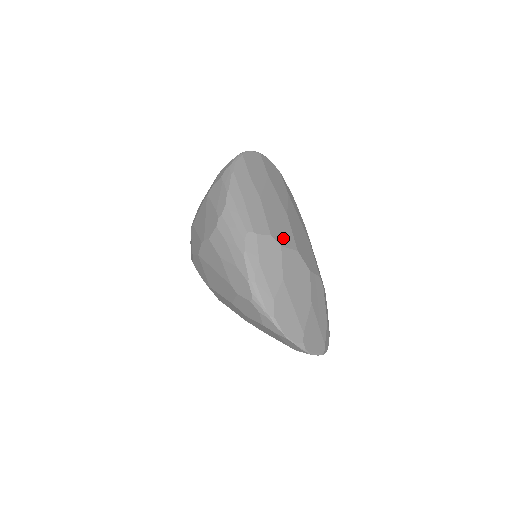
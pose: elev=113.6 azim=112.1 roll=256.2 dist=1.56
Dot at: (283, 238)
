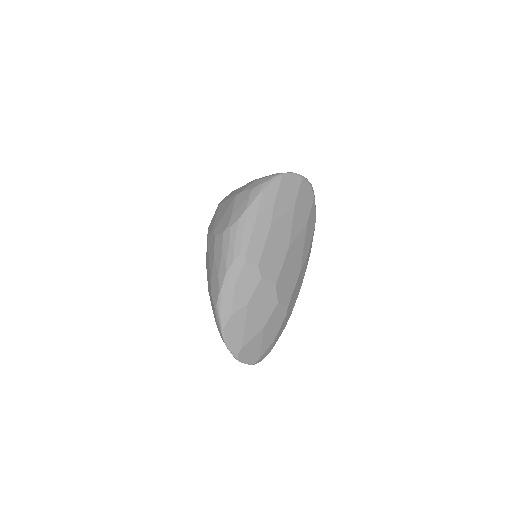
Dot at: (269, 270)
